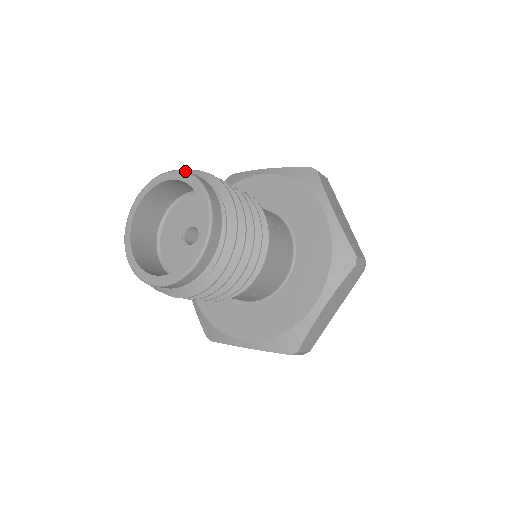
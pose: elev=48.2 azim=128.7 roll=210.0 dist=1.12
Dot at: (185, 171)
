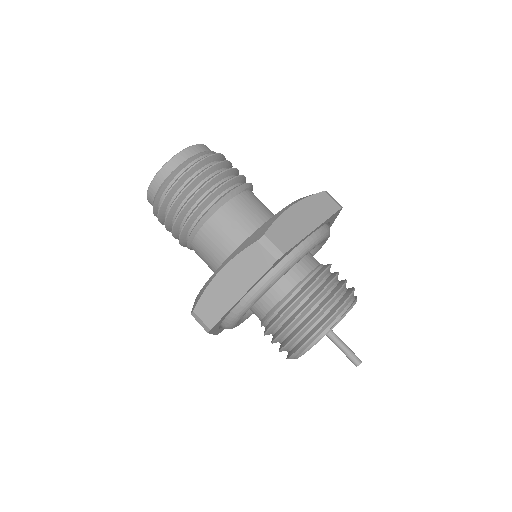
Dot at: occluded
